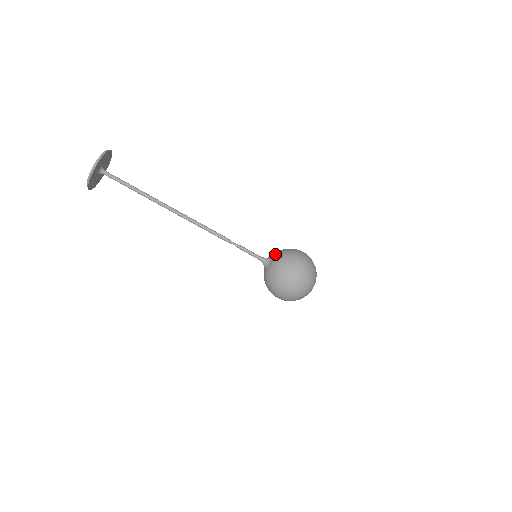
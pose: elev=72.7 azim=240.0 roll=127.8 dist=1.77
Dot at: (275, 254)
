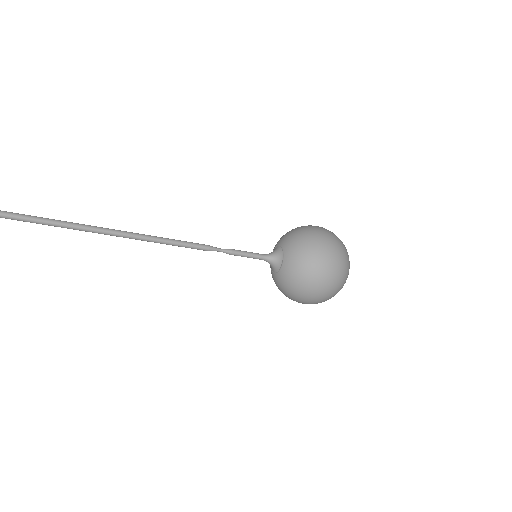
Dot at: (282, 270)
